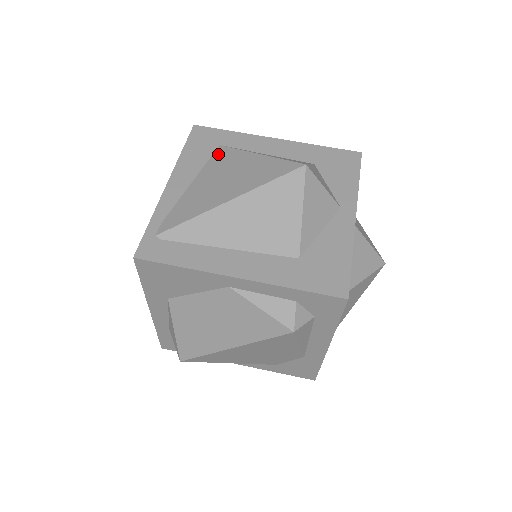
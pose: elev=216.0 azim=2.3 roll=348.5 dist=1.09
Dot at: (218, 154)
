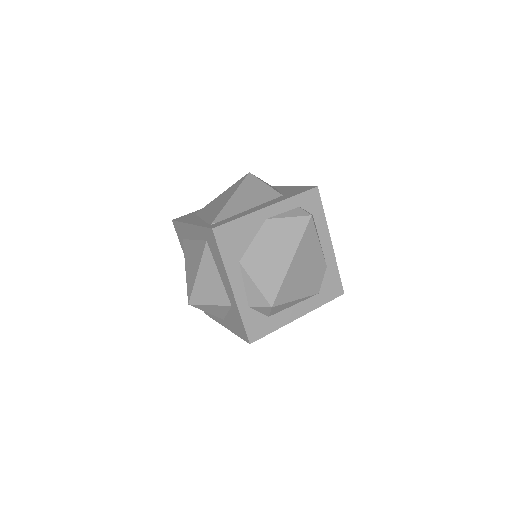
Dot at: (200, 212)
